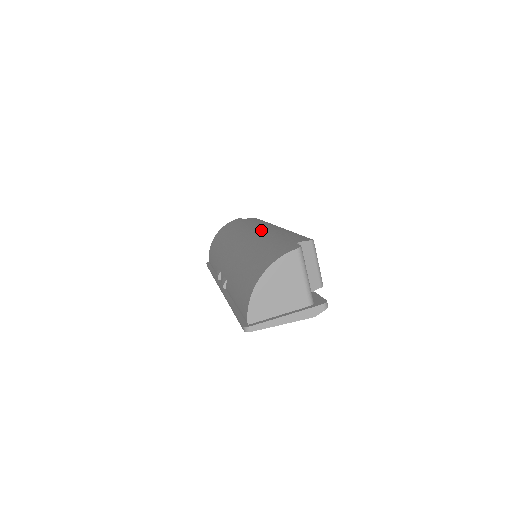
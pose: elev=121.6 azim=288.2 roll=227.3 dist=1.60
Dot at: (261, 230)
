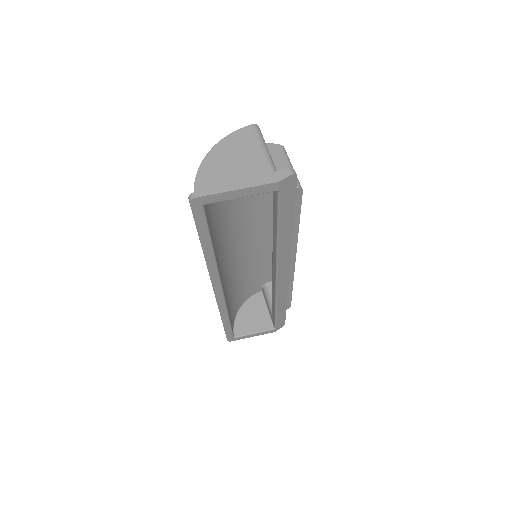
Dot at: occluded
